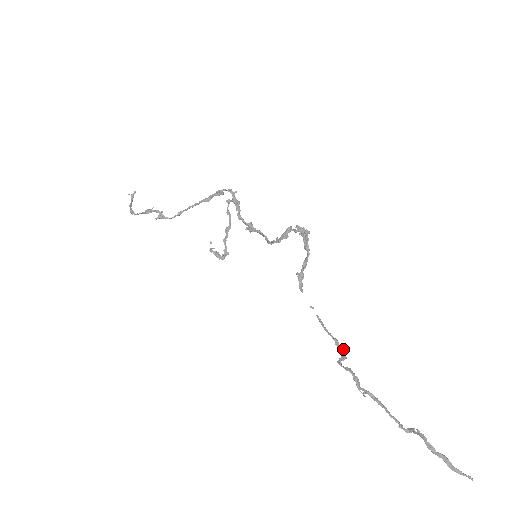
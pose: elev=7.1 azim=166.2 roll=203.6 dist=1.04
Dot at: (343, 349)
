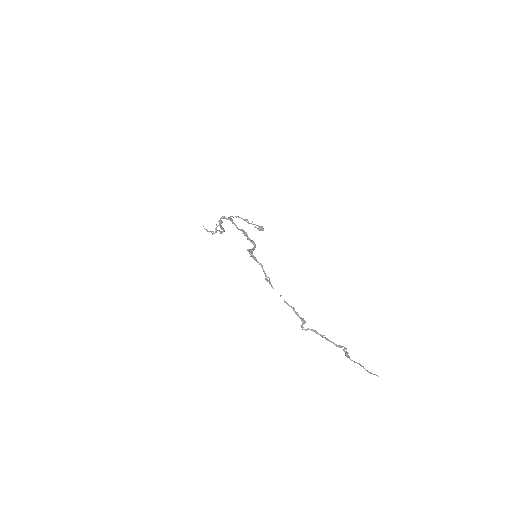
Dot at: (302, 318)
